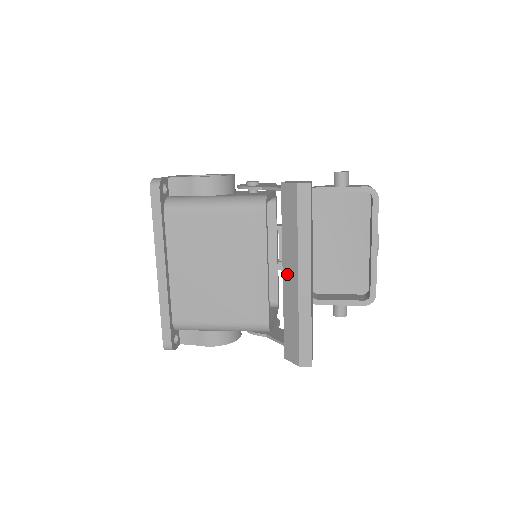
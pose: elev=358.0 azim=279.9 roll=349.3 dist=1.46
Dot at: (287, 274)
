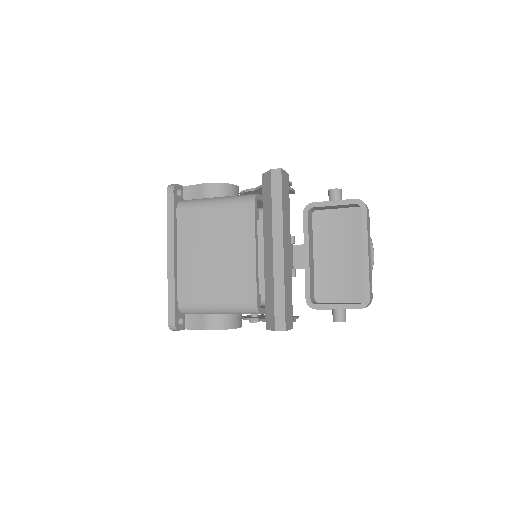
Dot at: (266, 249)
